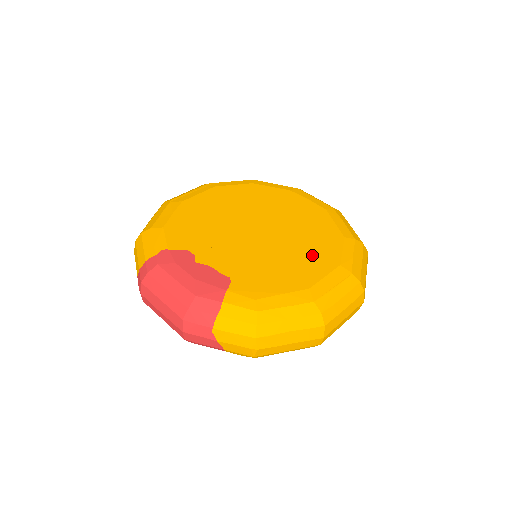
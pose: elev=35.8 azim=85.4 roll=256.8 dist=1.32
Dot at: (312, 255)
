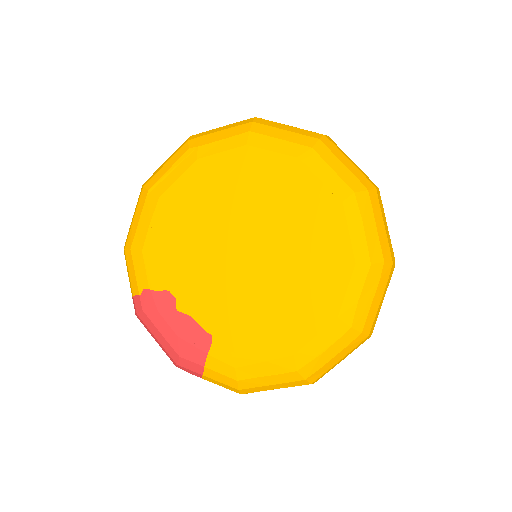
Dot at: (306, 299)
